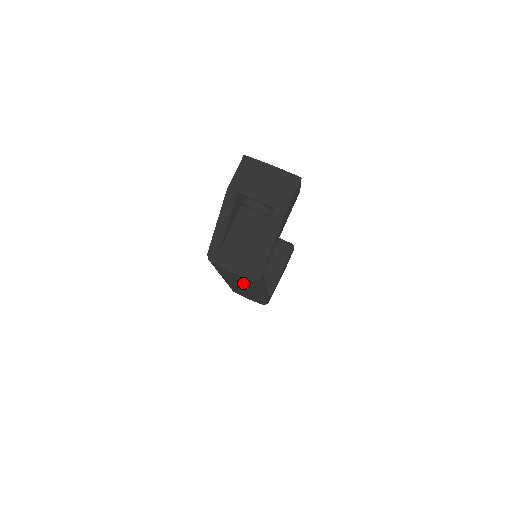
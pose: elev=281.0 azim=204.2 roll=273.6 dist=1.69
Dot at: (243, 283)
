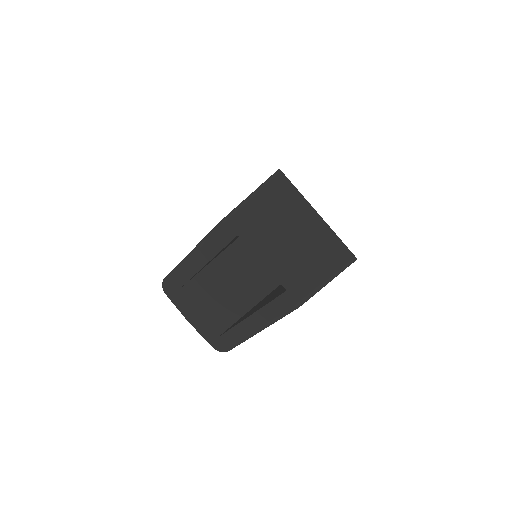
Dot at: occluded
